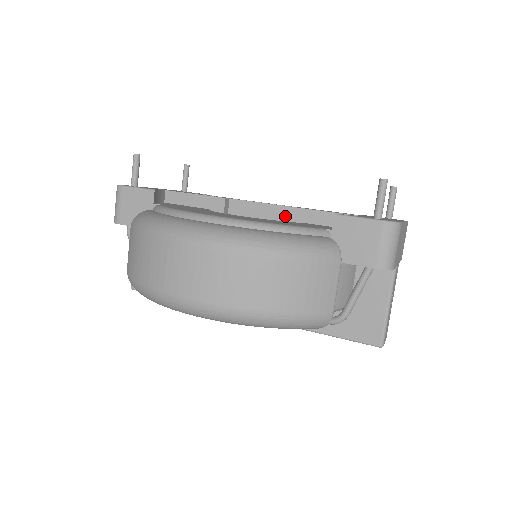
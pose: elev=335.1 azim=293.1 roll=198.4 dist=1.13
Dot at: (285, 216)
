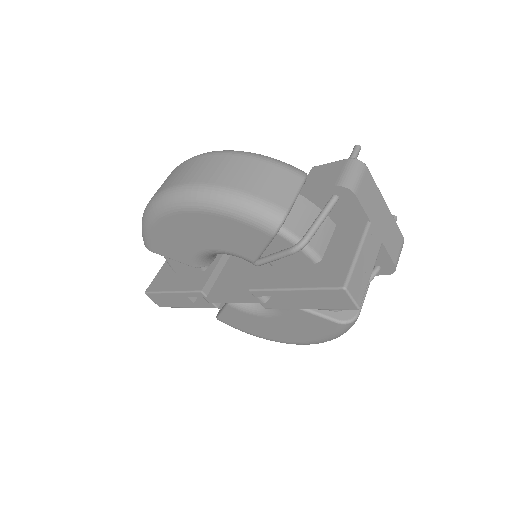
Dot at: occluded
